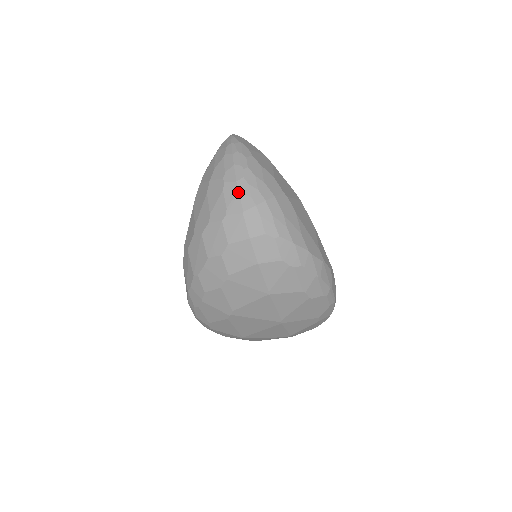
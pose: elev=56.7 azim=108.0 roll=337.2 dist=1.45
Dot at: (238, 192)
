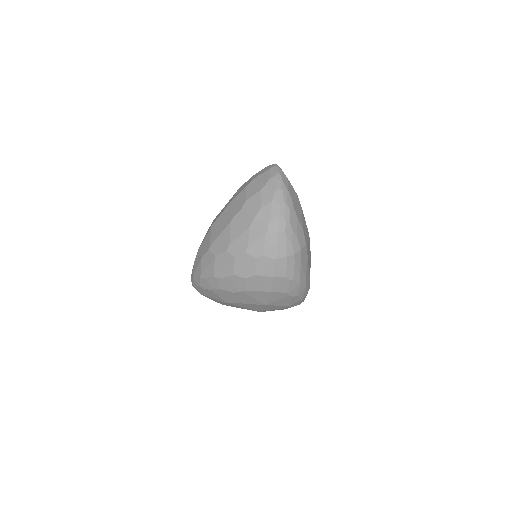
Dot at: (277, 242)
